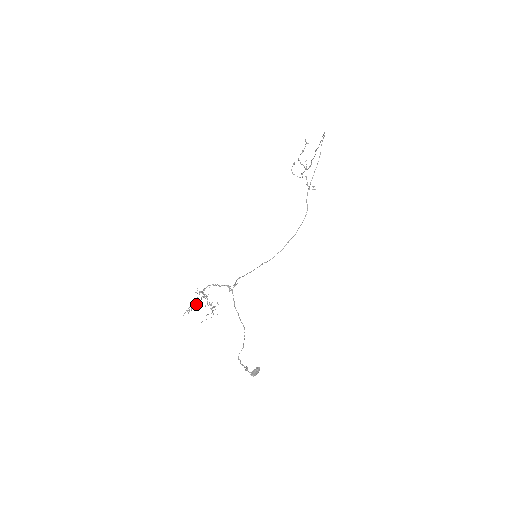
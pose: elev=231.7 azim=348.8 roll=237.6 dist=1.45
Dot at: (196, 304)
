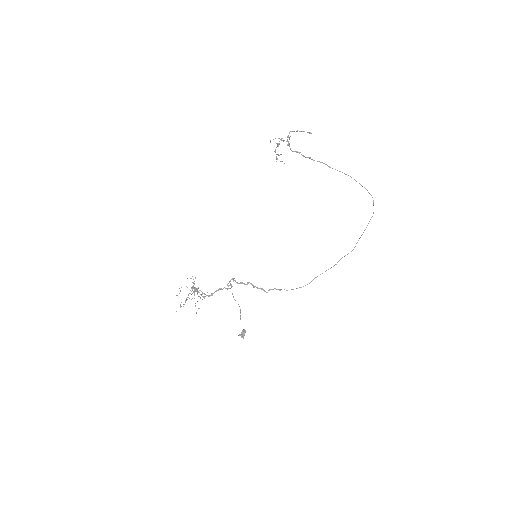
Dot at: occluded
